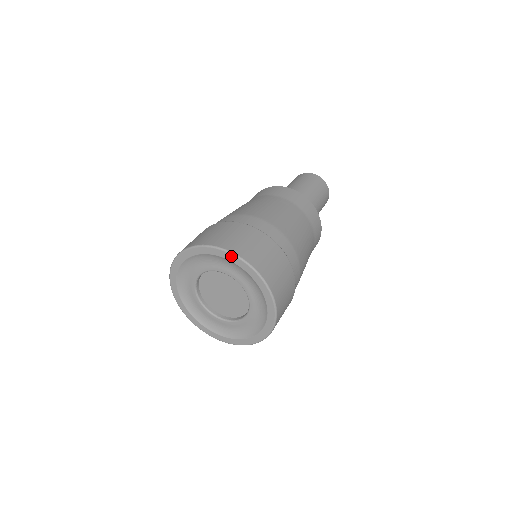
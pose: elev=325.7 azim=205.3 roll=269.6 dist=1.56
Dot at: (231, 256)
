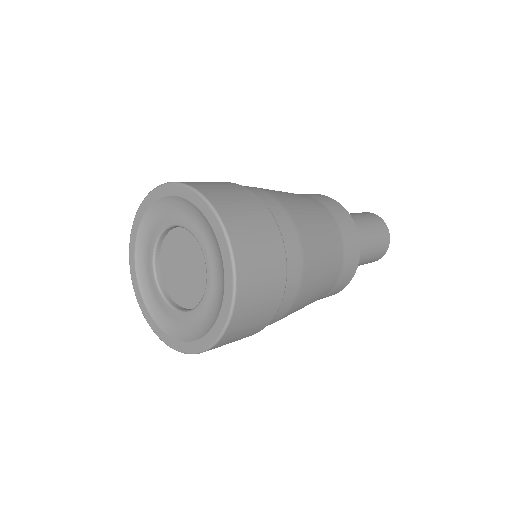
Dot at: (212, 214)
